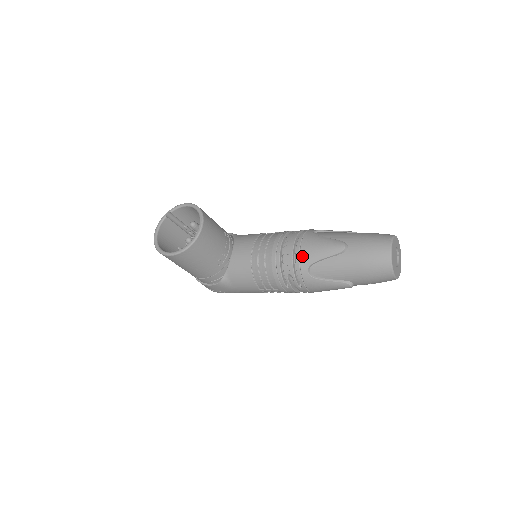
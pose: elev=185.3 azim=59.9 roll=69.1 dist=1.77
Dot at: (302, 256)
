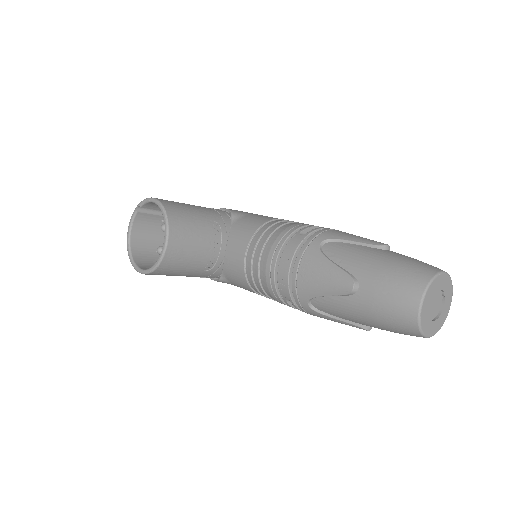
Dot at: (299, 285)
